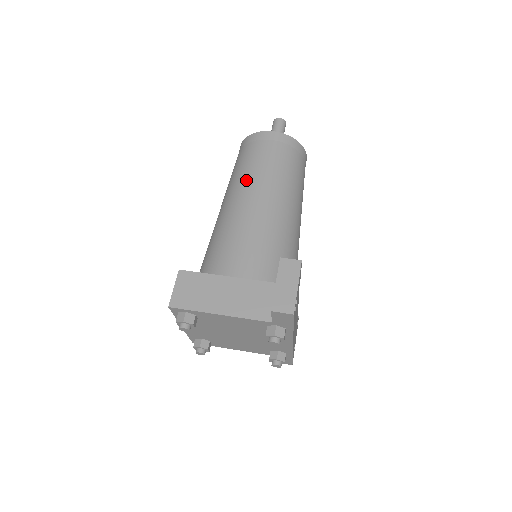
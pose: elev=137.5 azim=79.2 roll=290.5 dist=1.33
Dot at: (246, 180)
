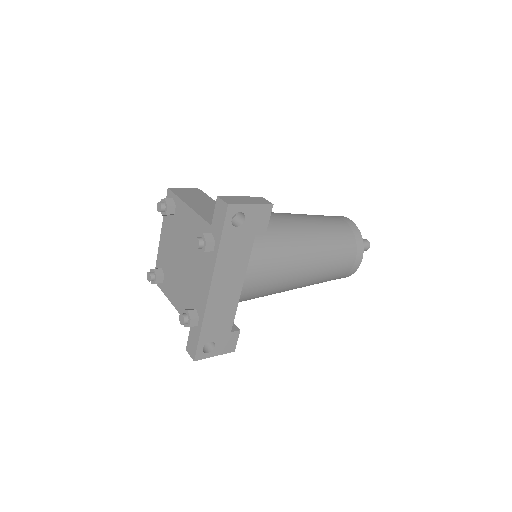
Dot at: occluded
